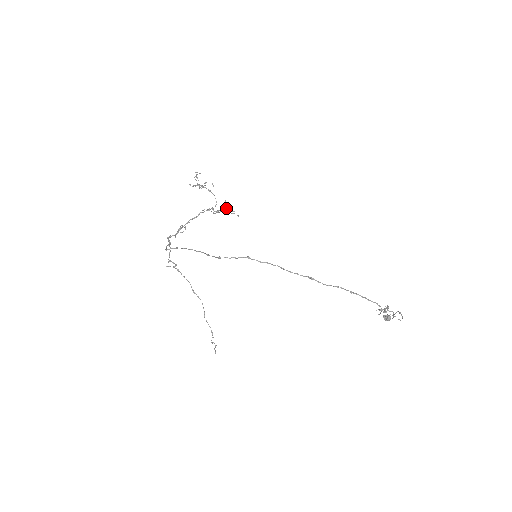
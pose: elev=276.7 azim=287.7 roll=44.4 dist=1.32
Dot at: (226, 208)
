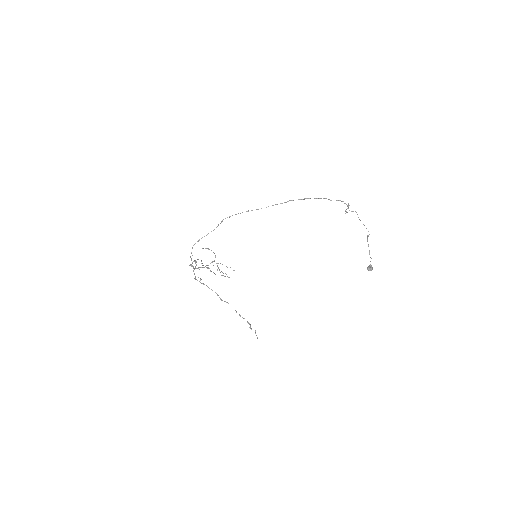
Dot at: occluded
